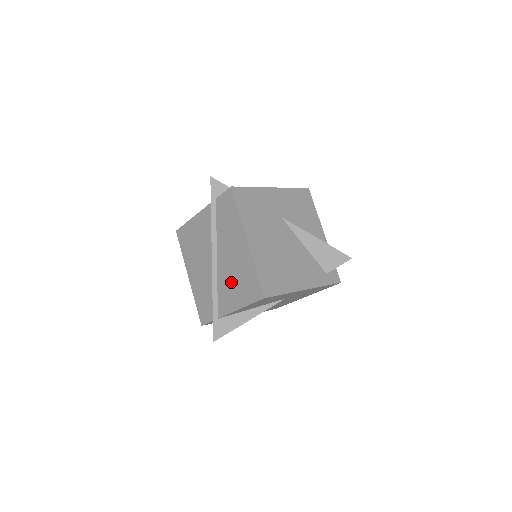
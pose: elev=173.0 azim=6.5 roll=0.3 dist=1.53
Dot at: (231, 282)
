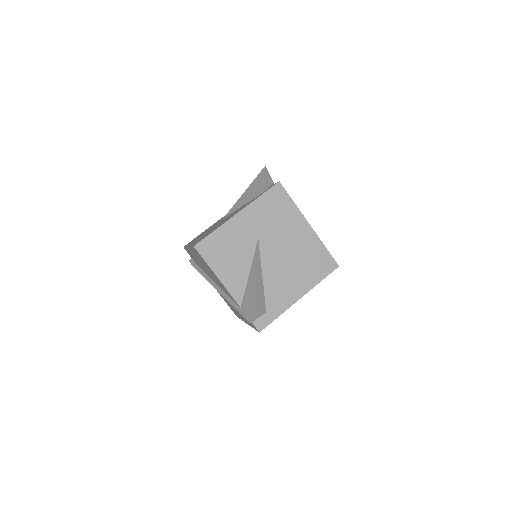
Dot at: occluded
